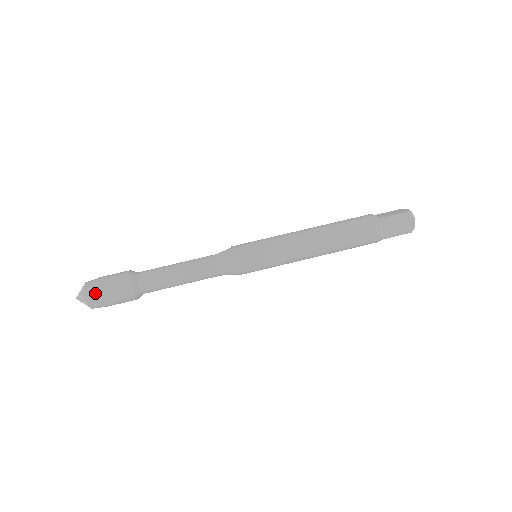
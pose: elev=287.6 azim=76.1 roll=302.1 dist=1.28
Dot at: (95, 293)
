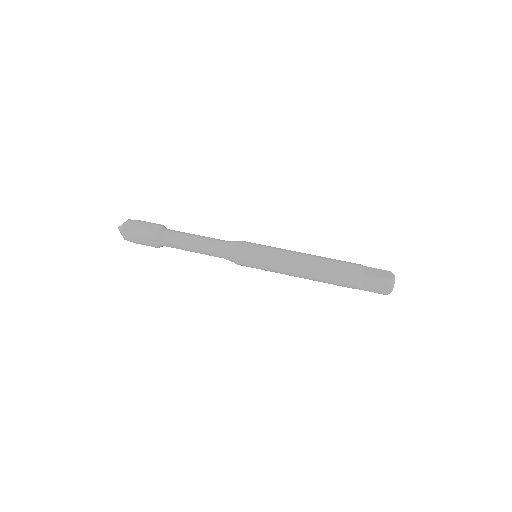
Dot at: (130, 233)
